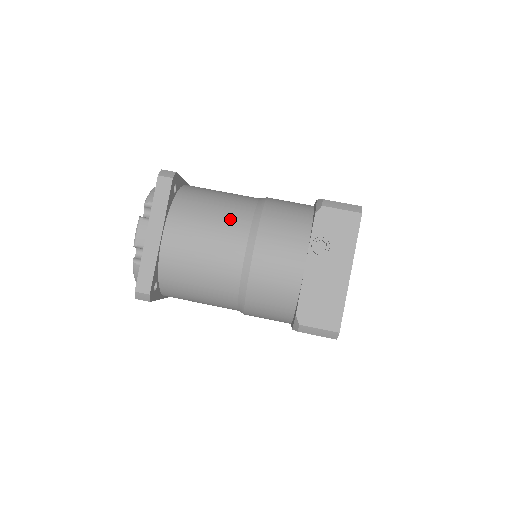
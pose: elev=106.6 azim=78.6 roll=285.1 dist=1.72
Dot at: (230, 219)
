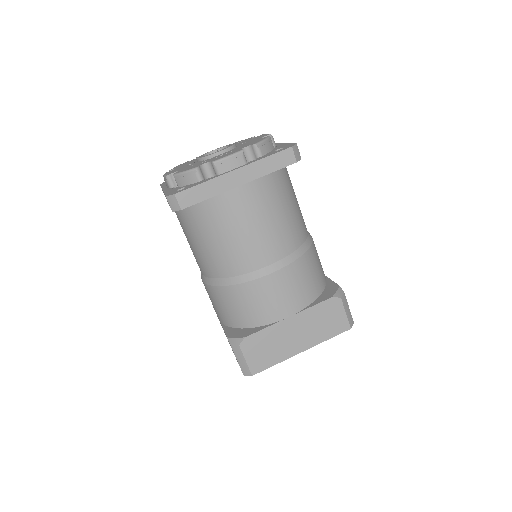
Dot at: (204, 260)
